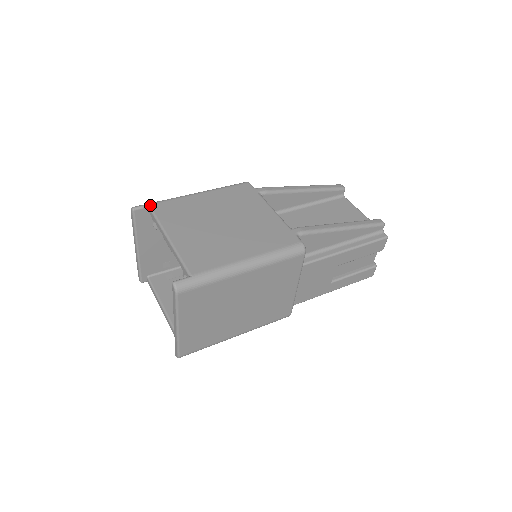
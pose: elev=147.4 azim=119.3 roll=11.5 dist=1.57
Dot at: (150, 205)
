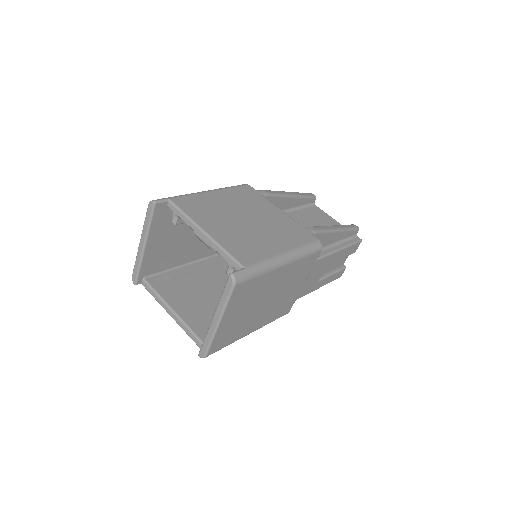
Dot at: (170, 199)
